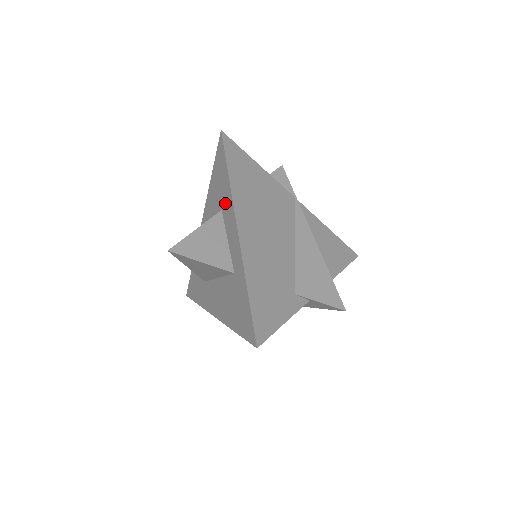
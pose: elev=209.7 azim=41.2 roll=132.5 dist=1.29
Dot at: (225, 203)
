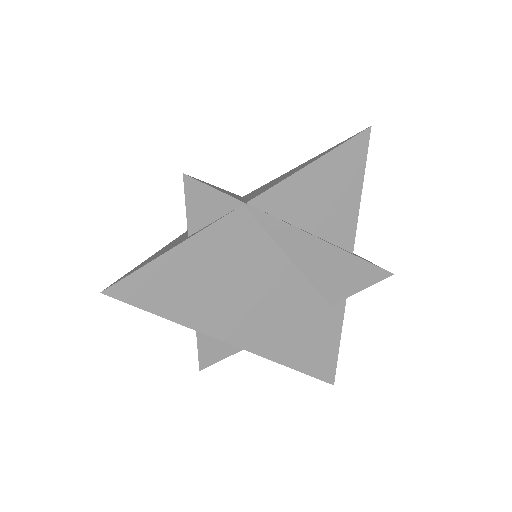
Dot at: occluded
